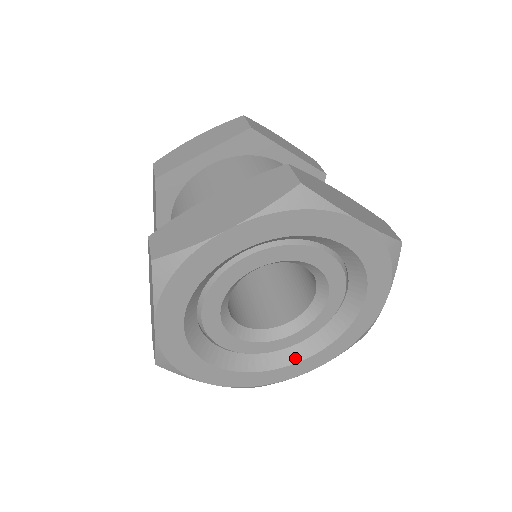
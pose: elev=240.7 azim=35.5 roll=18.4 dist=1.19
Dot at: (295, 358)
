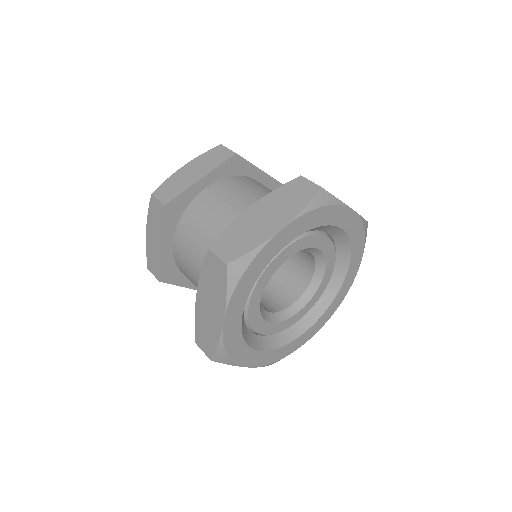
Dot at: (302, 330)
